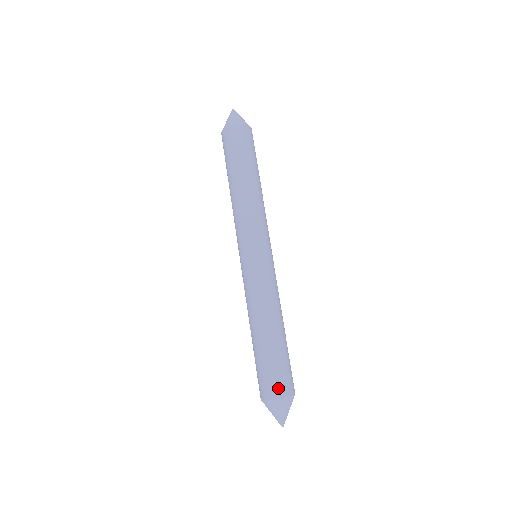
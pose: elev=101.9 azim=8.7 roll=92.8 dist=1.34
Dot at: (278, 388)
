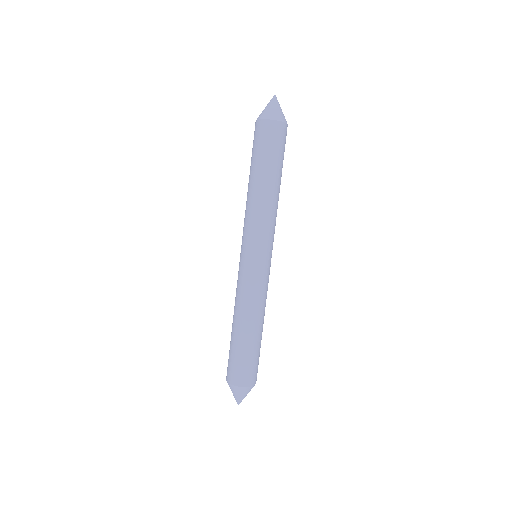
Dot at: (252, 378)
